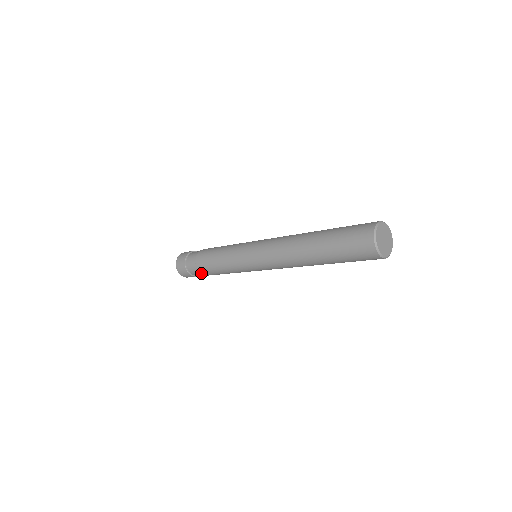
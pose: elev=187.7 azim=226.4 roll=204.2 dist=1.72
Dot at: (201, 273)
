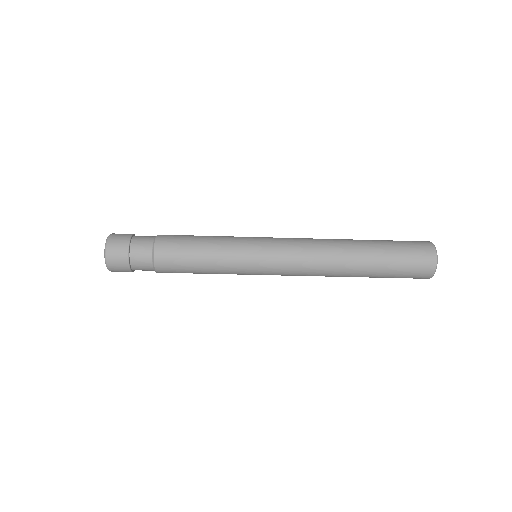
Dot at: (156, 268)
